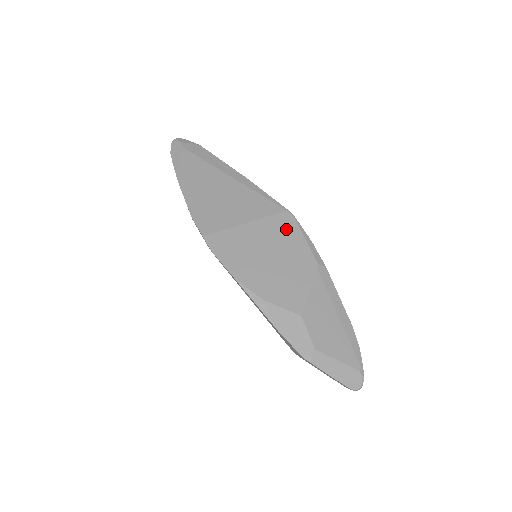
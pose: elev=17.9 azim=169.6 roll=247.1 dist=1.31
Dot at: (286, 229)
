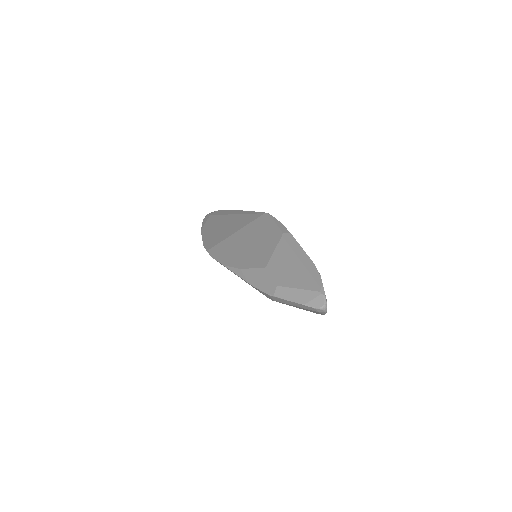
Dot at: (262, 223)
